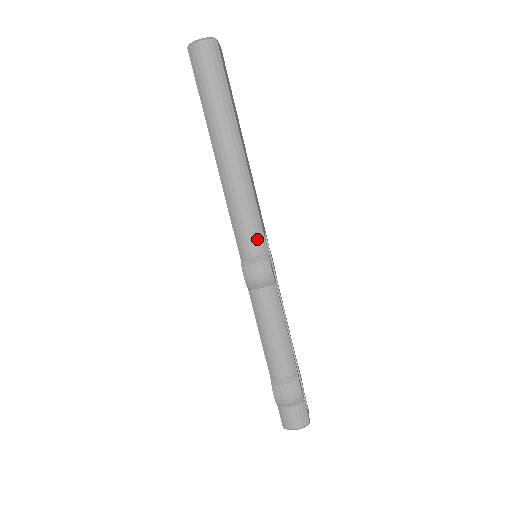
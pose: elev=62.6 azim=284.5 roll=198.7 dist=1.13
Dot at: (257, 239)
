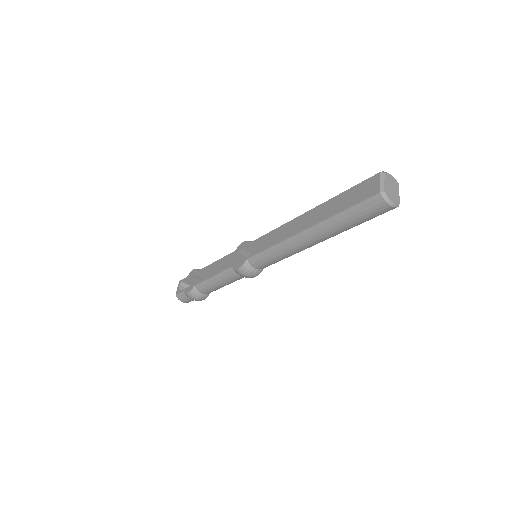
Dot at: (267, 266)
